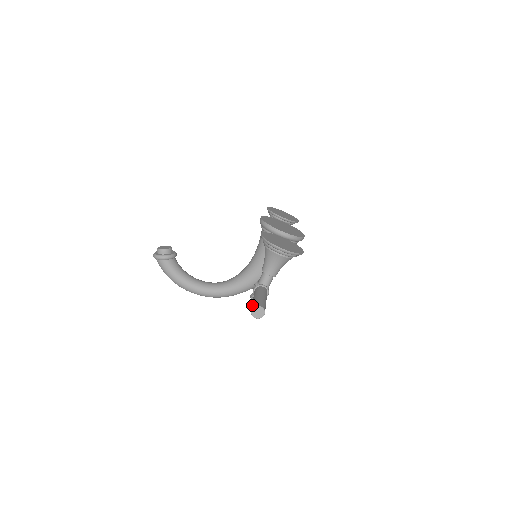
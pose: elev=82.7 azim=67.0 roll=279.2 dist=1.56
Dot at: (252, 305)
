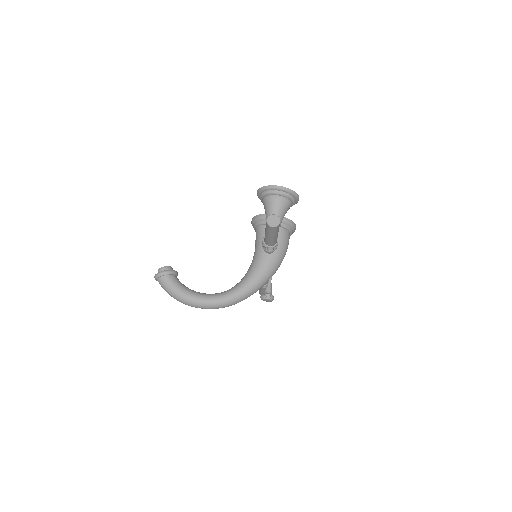
Dot at: occluded
